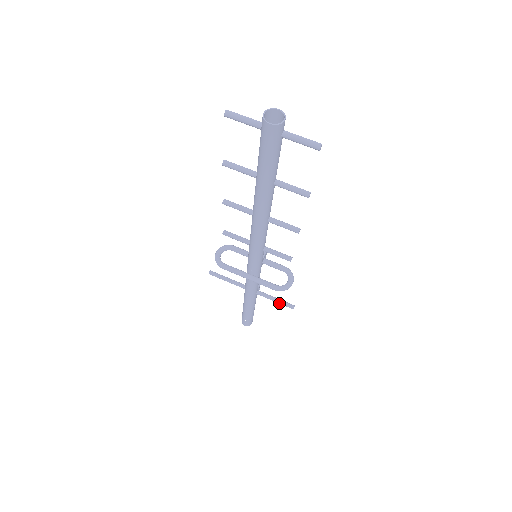
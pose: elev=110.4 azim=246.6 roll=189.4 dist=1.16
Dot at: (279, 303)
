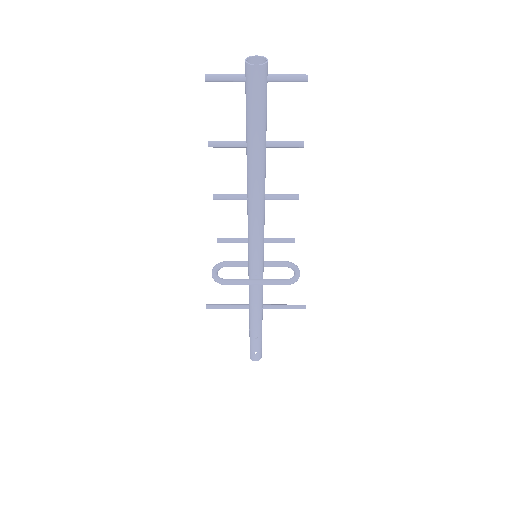
Dot at: (289, 308)
